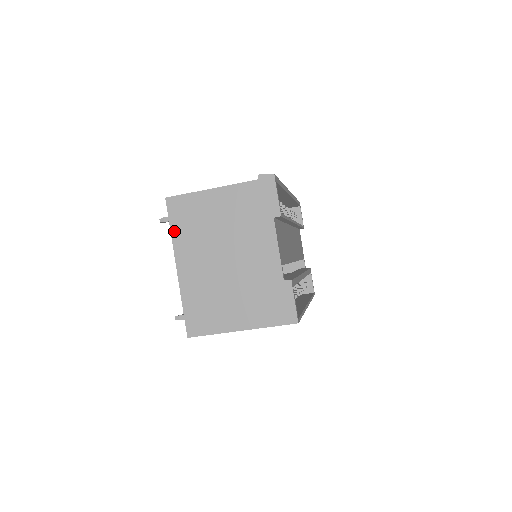
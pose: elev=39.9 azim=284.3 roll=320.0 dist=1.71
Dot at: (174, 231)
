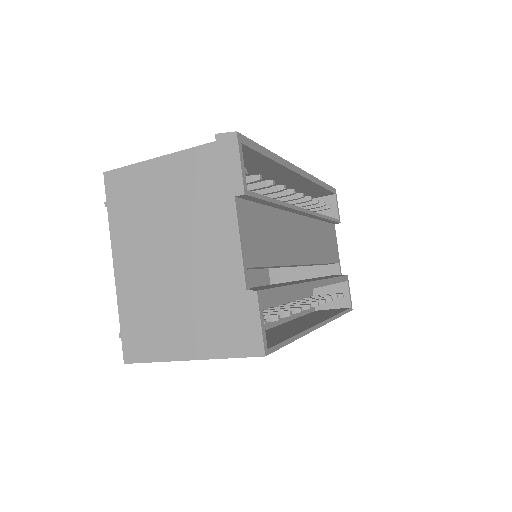
Dot at: (112, 217)
